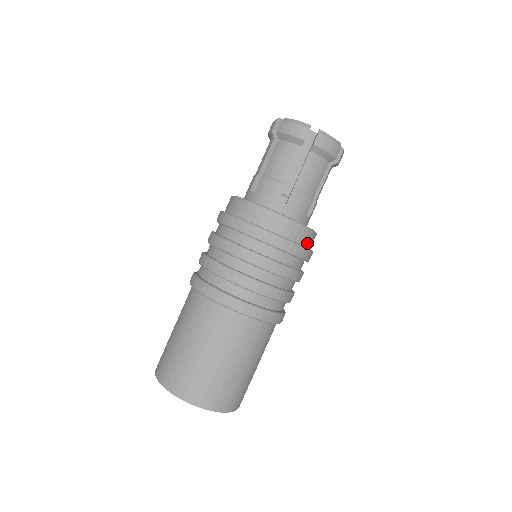
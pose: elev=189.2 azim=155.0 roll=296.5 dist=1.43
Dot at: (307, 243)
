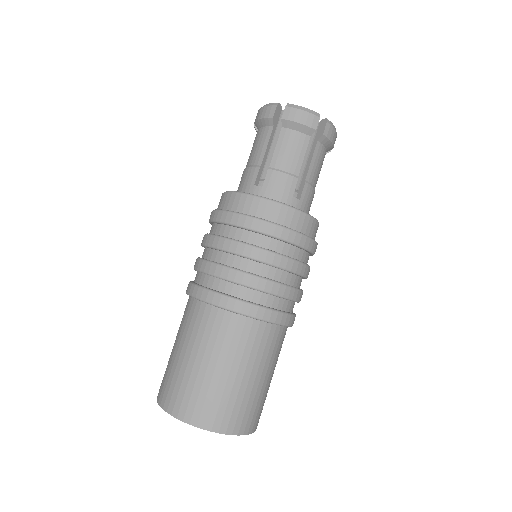
Dot at: occluded
